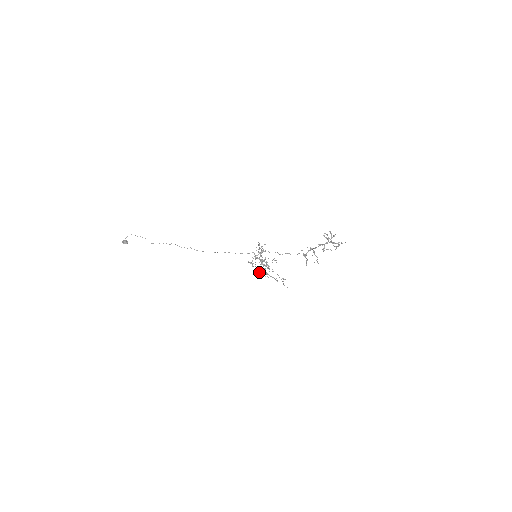
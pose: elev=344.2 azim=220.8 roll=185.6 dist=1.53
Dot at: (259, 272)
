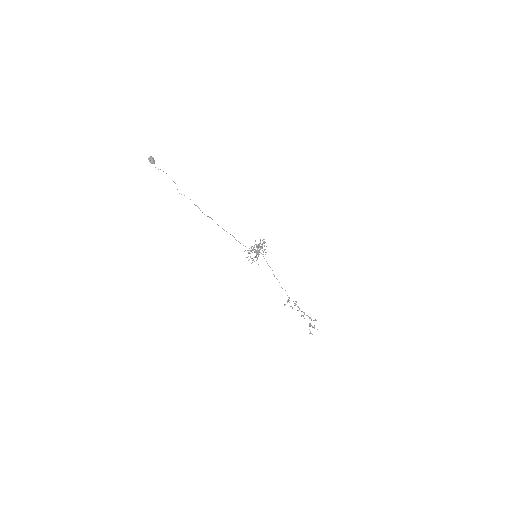
Dot at: occluded
